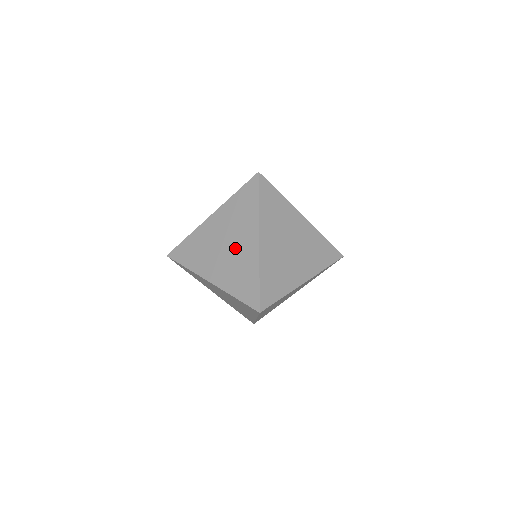
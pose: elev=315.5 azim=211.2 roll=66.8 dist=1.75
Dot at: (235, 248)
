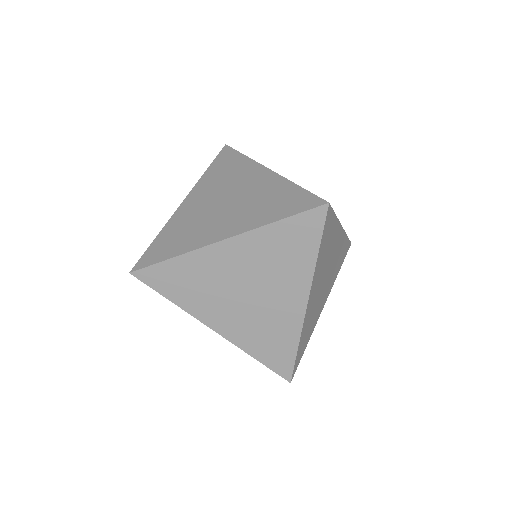
Dot at: (265, 301)
